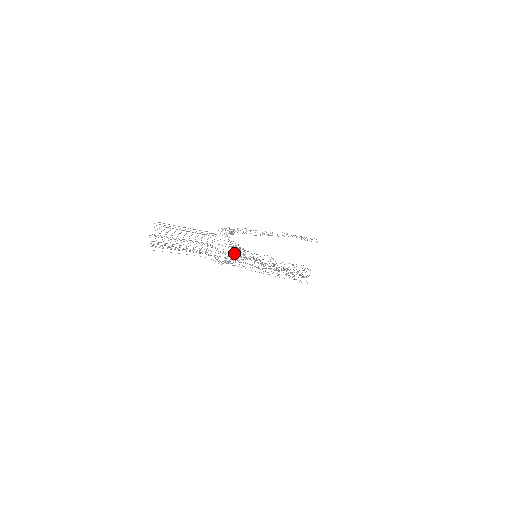
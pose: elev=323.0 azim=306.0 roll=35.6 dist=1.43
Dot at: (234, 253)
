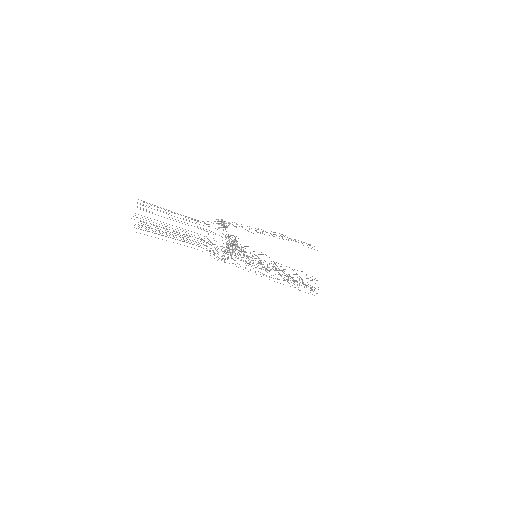
Dot at: occluded
